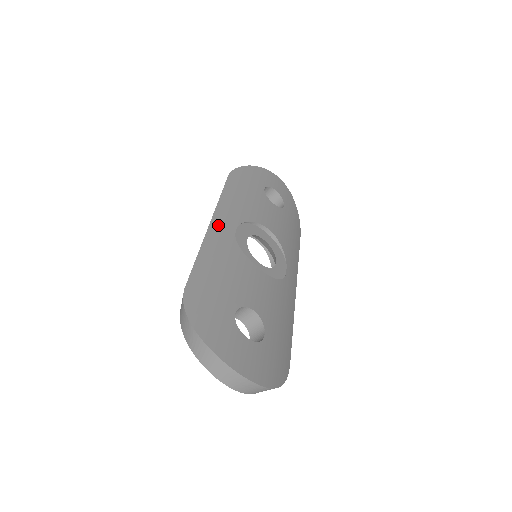
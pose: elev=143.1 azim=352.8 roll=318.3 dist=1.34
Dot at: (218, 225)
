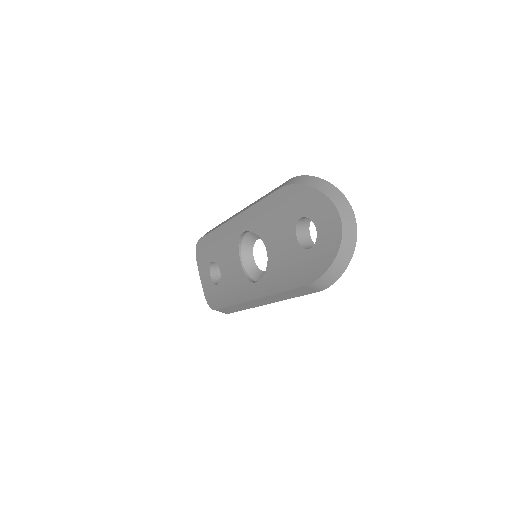
Dot at: occluded
